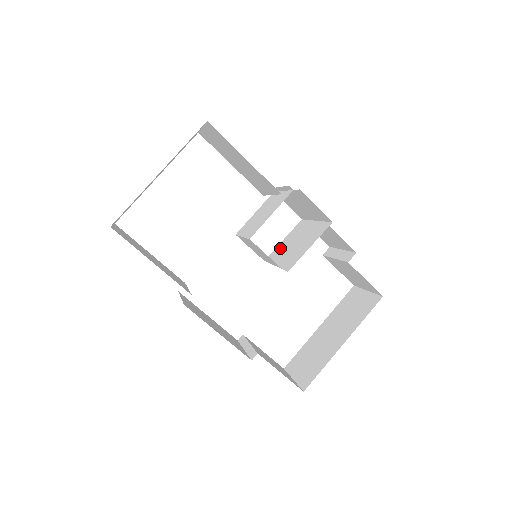
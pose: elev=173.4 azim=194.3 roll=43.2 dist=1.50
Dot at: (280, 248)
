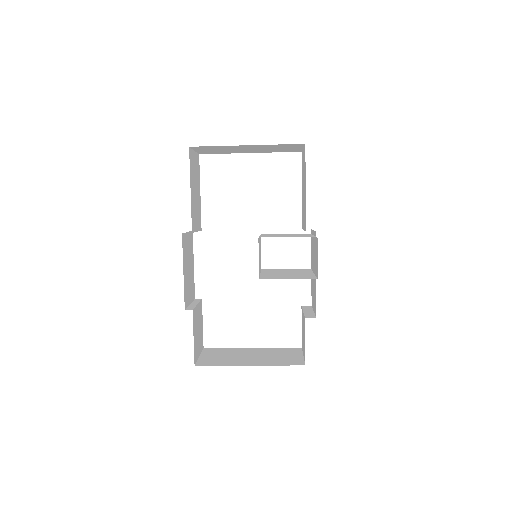
Dot at: (278, 270)
